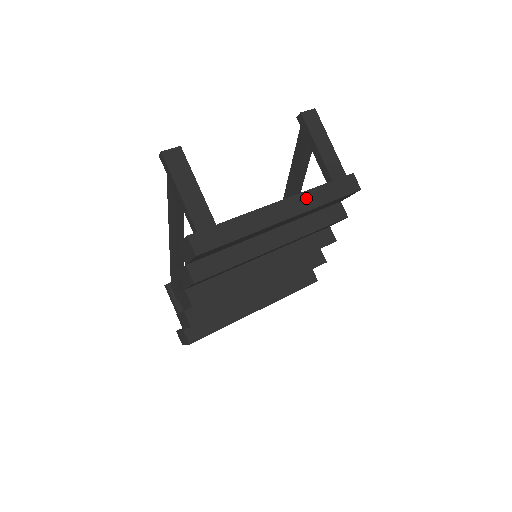
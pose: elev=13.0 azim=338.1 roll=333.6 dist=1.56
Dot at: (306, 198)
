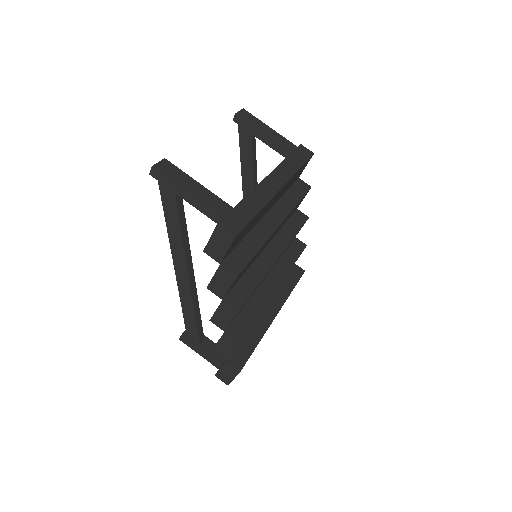
Dot at: (283, 170)
